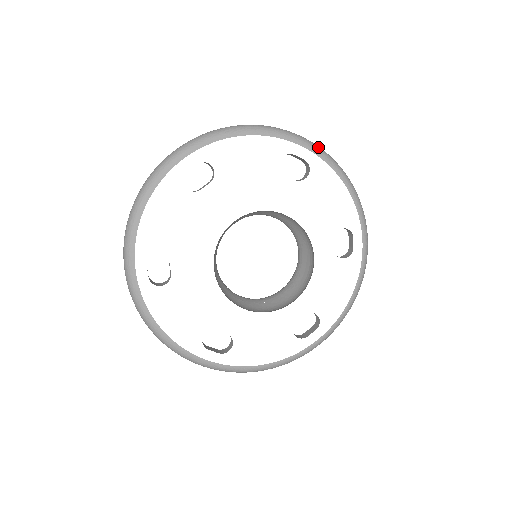
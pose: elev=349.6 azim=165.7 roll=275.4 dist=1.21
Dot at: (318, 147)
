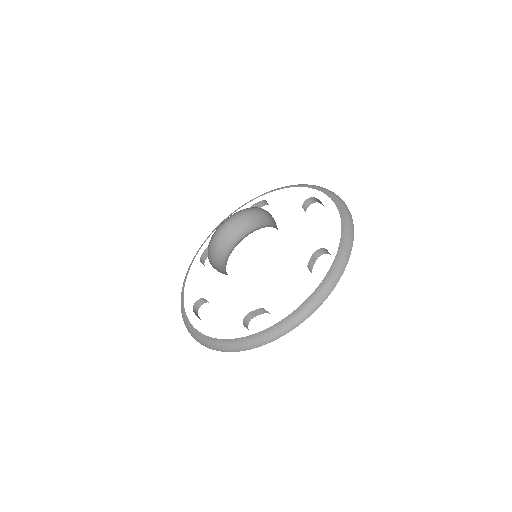
Dot at: (336, 195)
